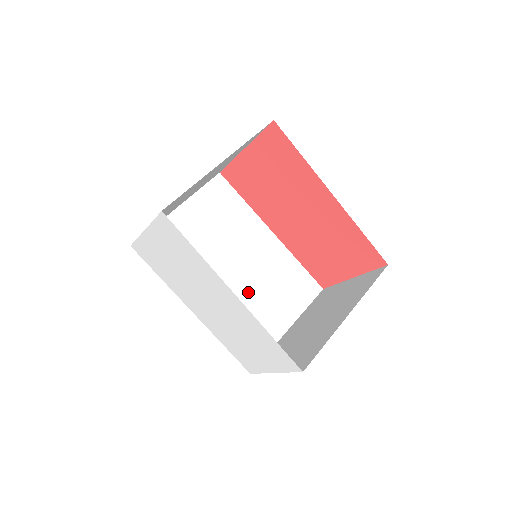
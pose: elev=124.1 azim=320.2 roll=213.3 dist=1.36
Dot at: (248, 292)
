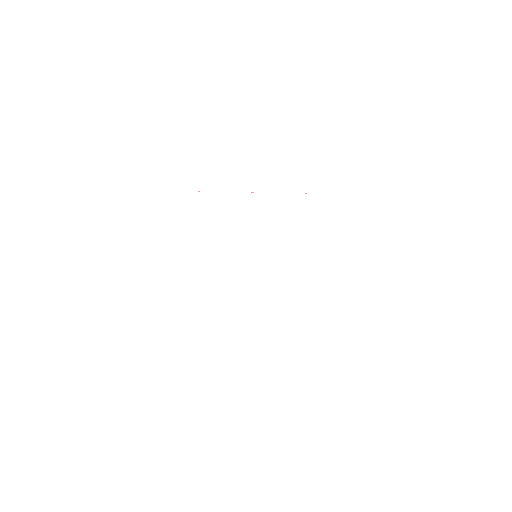
Dot at: occluded
